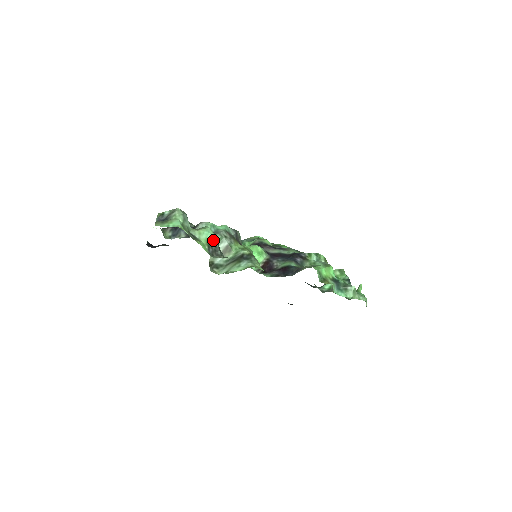
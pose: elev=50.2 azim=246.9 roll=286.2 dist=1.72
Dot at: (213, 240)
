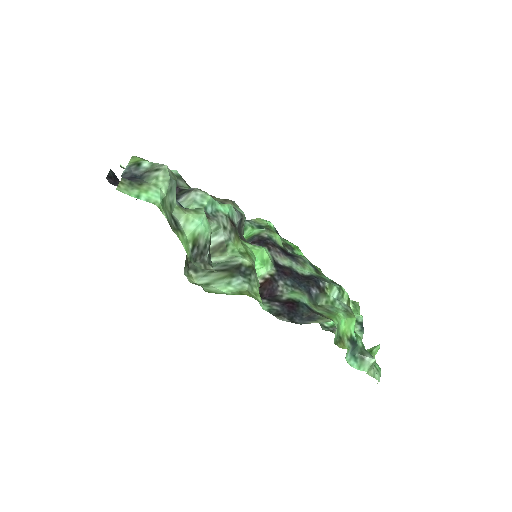
Dot at: (204, 236)
